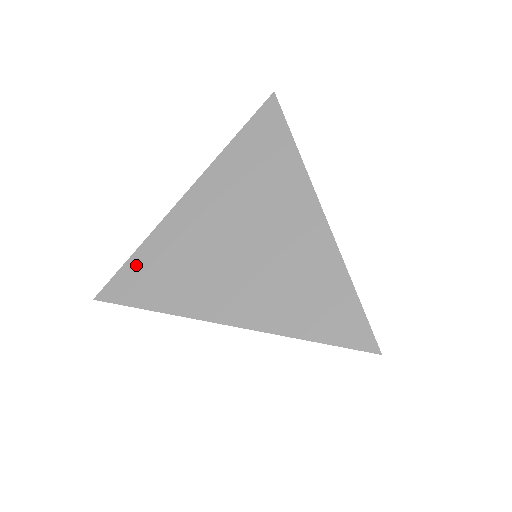
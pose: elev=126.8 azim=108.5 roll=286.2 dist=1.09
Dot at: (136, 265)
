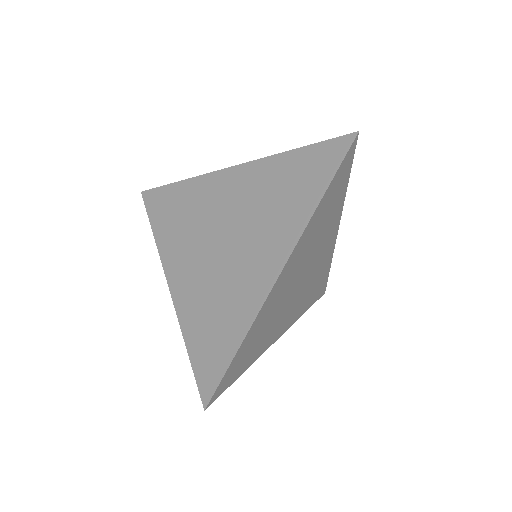
Dot at: (171, 192)
